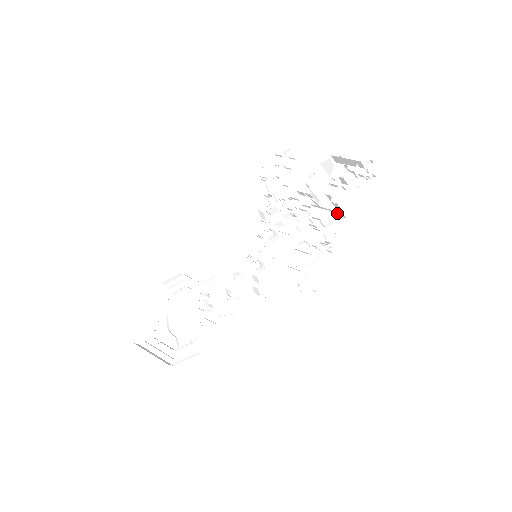
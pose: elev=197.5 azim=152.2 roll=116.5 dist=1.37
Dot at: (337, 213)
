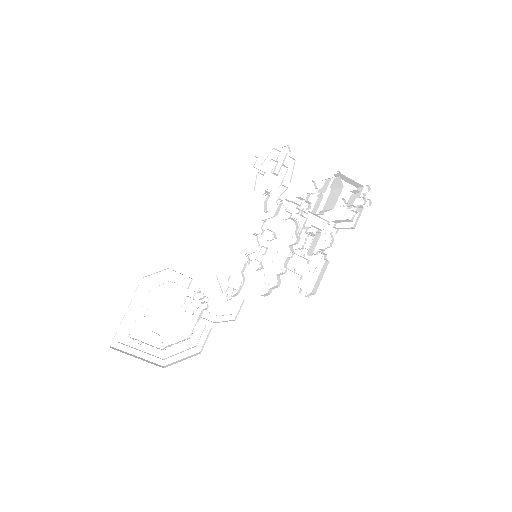
Dot at: (330, 223)
